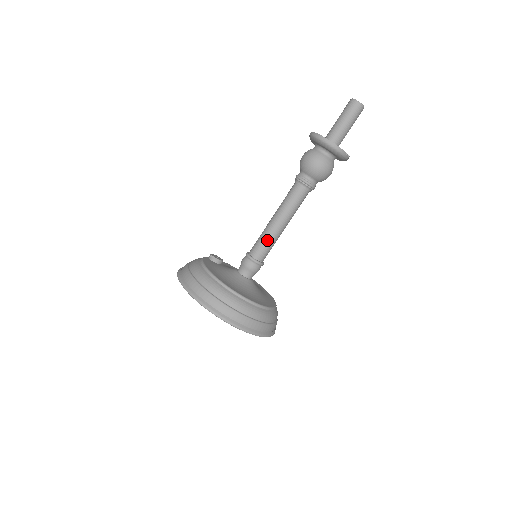
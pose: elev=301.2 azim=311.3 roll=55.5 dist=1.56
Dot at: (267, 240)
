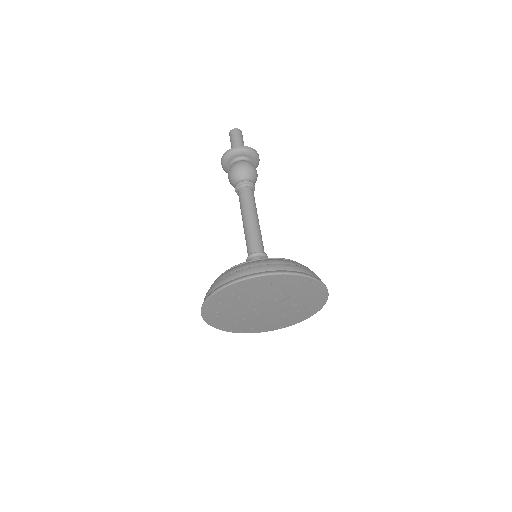
Dot at: (257, 234)
